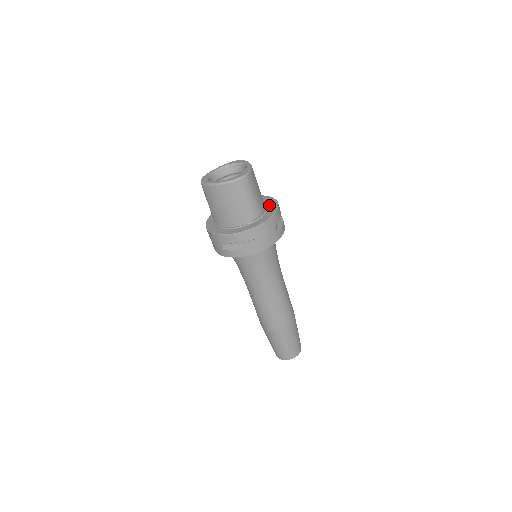
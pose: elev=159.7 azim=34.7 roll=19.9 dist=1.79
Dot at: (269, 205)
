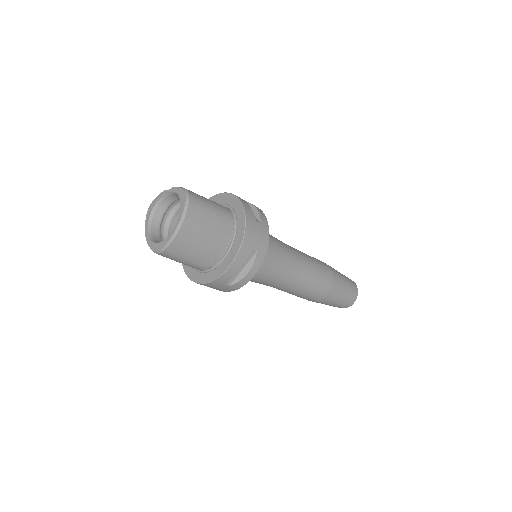
Dot at: (229, 251)
